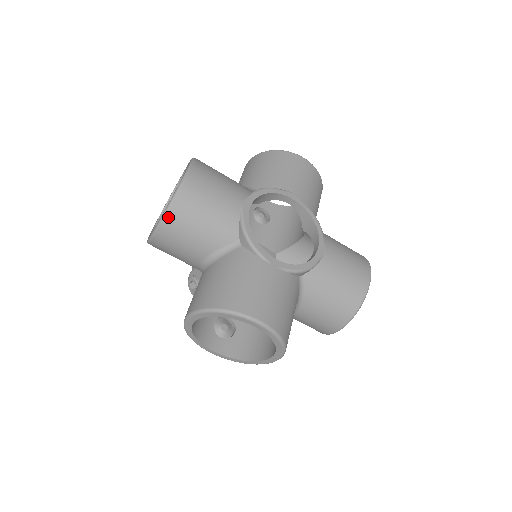
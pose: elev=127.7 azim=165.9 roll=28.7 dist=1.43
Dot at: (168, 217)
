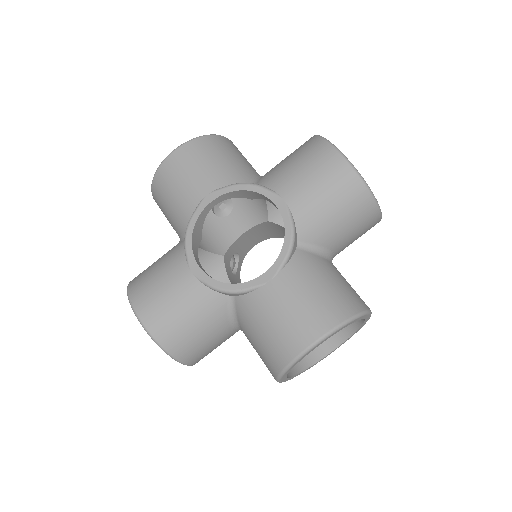
Dot at: (153, 190)
